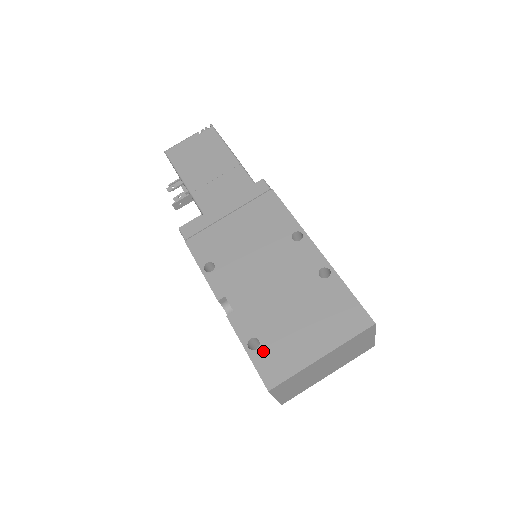
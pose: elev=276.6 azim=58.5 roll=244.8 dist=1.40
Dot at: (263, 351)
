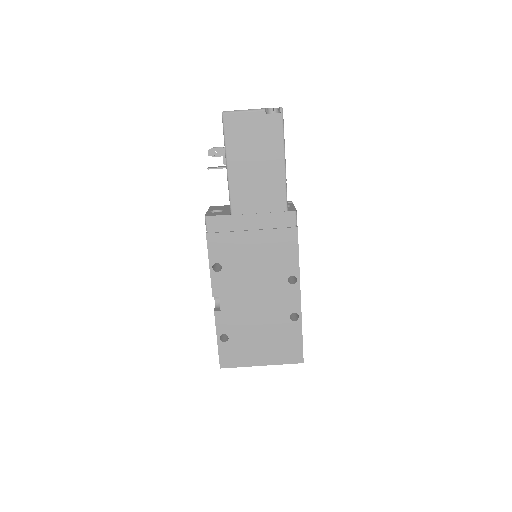
Dot at: (228, 345)
